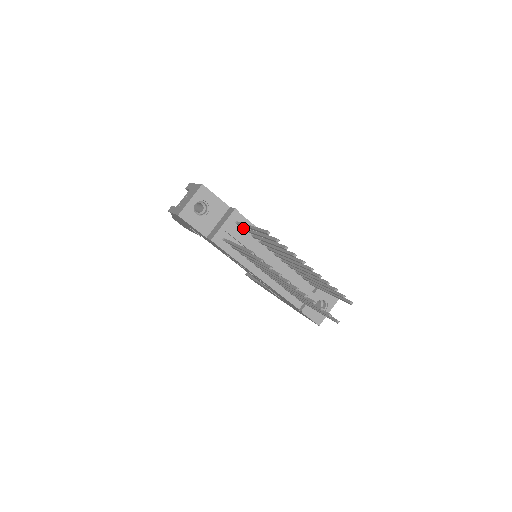
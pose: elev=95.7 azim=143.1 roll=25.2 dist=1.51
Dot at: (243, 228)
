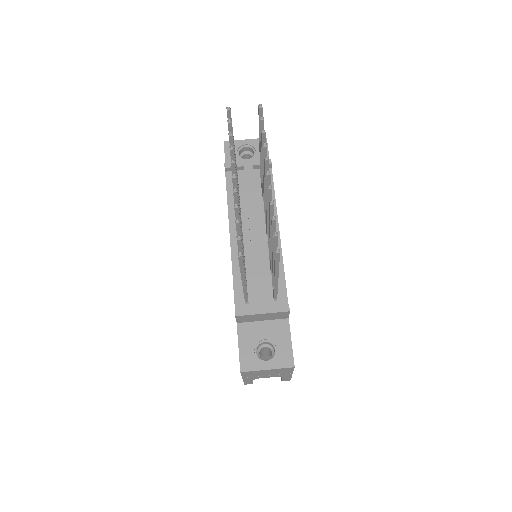
Dot at: occluded
